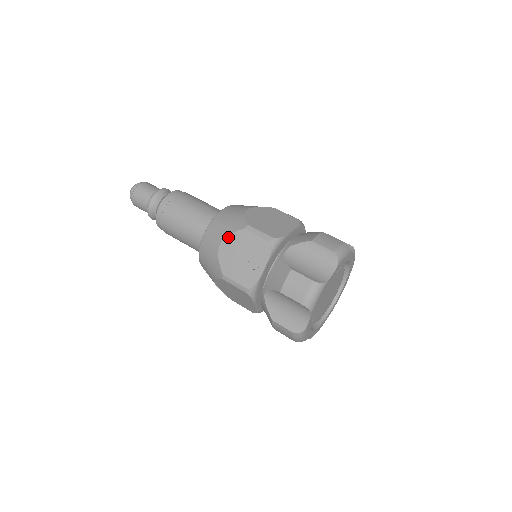
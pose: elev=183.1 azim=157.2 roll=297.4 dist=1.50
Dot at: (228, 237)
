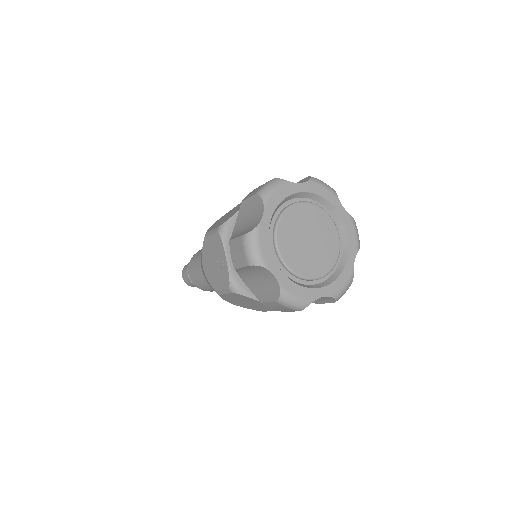
Dot at: (202, 255)
